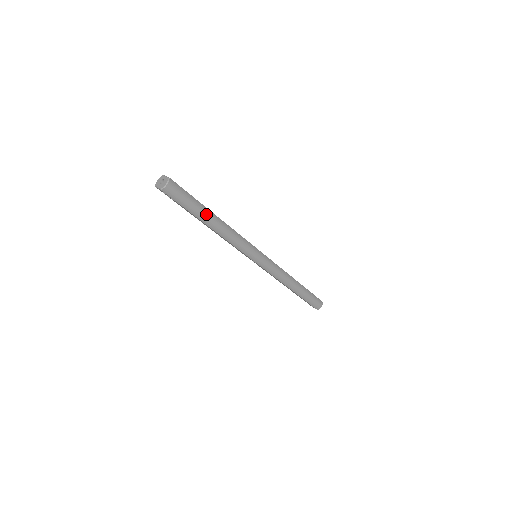
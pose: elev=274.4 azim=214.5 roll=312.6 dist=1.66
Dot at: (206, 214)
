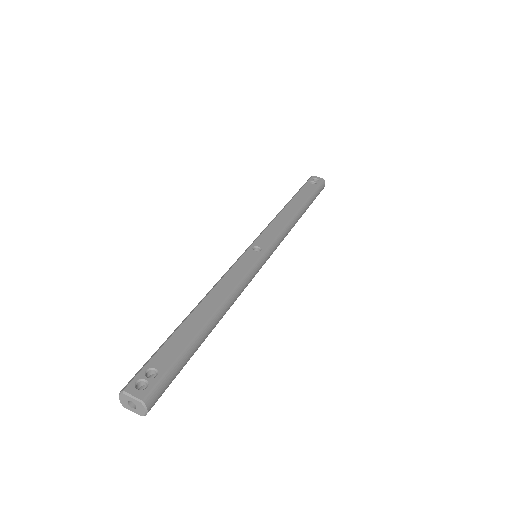
Dot at: (201, 341)
